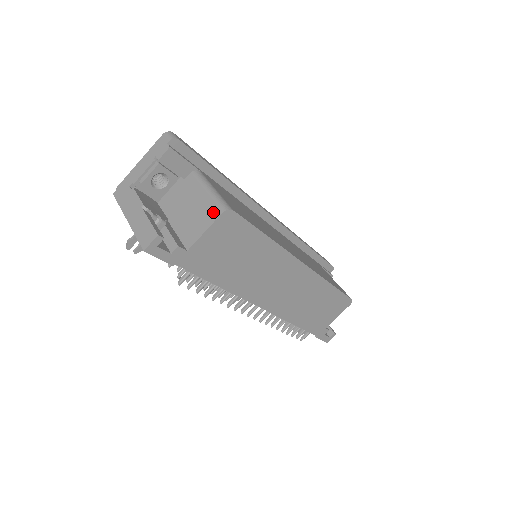
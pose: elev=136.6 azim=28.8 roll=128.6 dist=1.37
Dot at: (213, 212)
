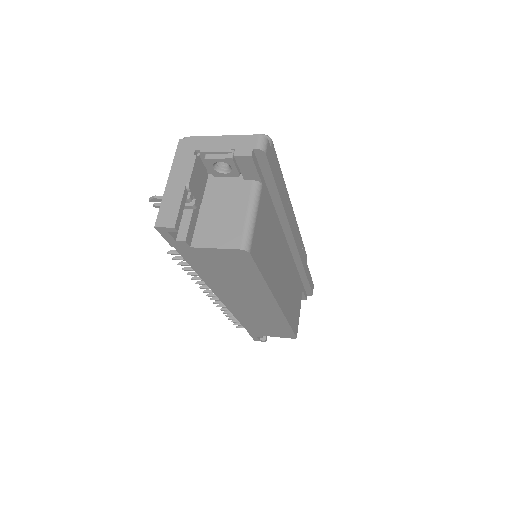
Dot at: (235, 239)
